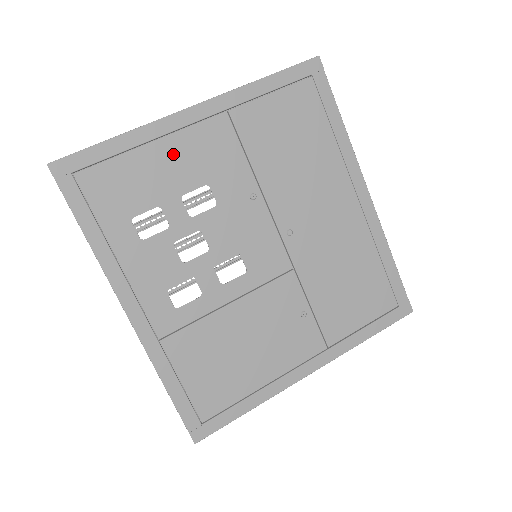
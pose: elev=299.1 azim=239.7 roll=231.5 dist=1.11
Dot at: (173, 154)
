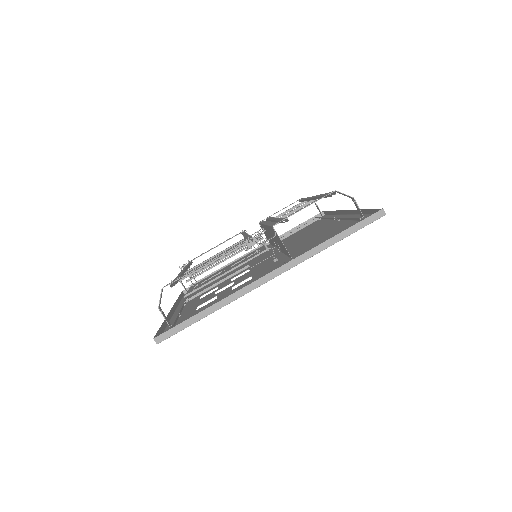
Dot at: occluded
